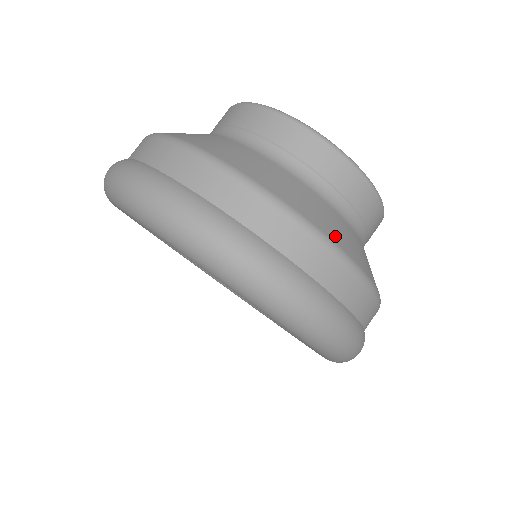
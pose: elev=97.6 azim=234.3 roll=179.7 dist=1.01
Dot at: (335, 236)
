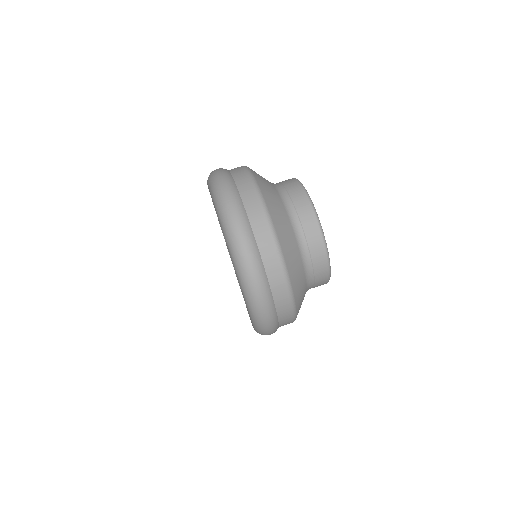
Dot at: (297, 293)
